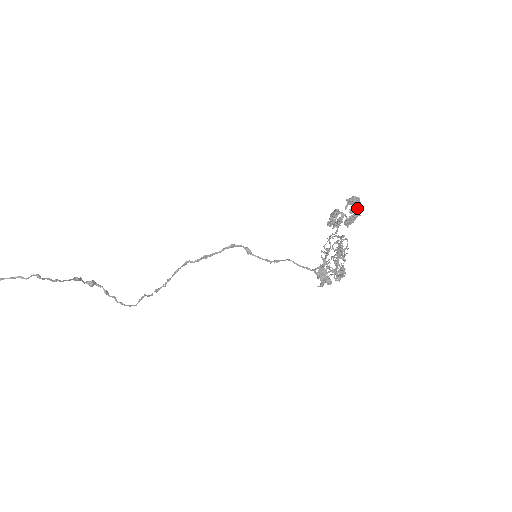
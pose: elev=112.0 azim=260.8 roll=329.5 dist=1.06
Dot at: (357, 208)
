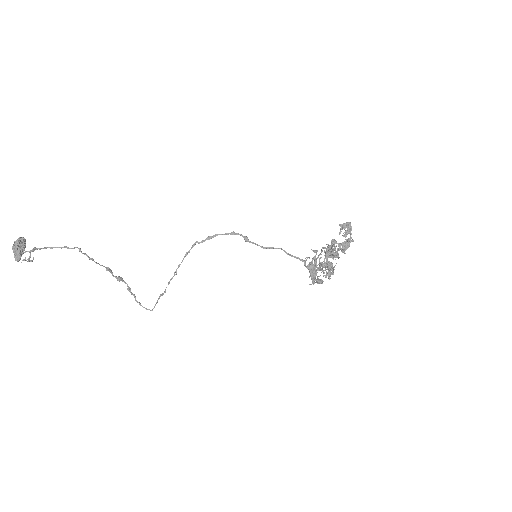
Dot at: (349, 232)
